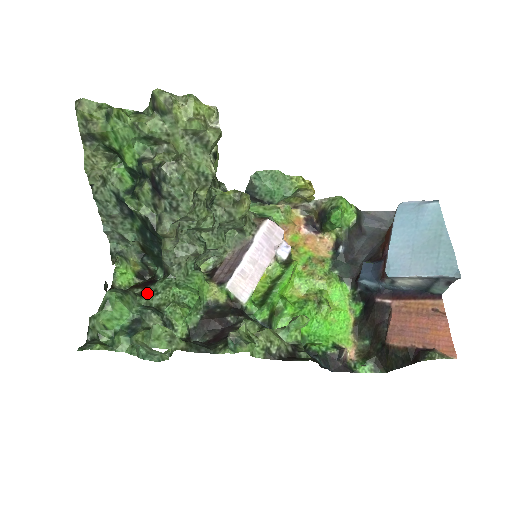
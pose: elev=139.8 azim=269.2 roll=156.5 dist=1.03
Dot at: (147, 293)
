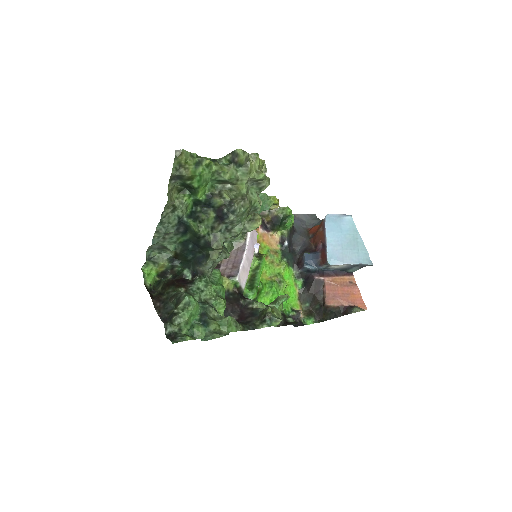
Dot at: (192, 291)
